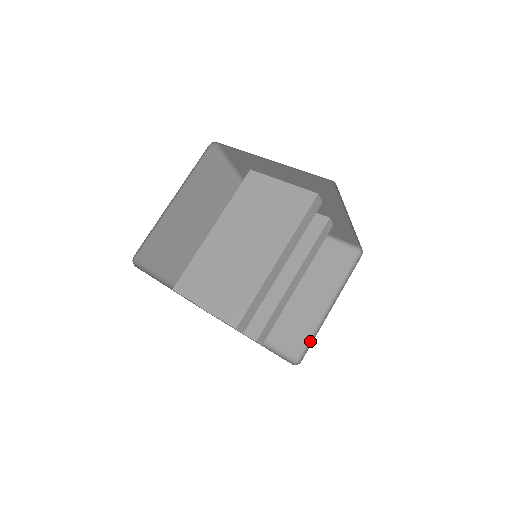
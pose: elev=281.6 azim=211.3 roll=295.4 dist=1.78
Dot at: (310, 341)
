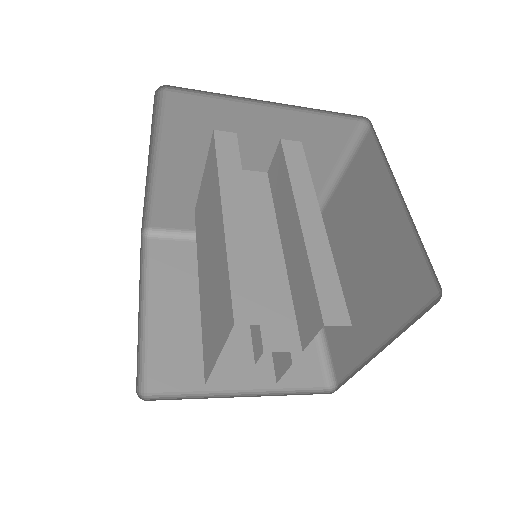
Dot at: (425, 253)
